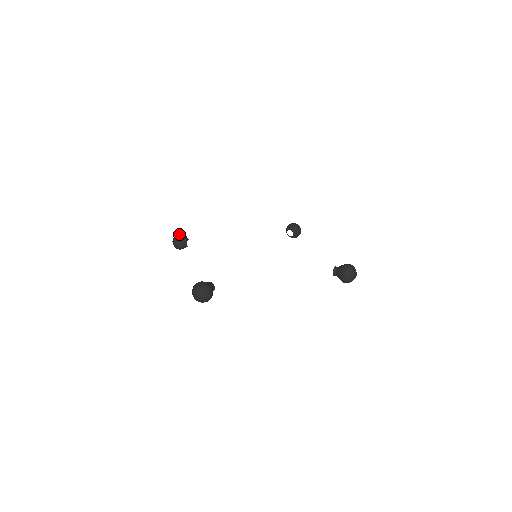
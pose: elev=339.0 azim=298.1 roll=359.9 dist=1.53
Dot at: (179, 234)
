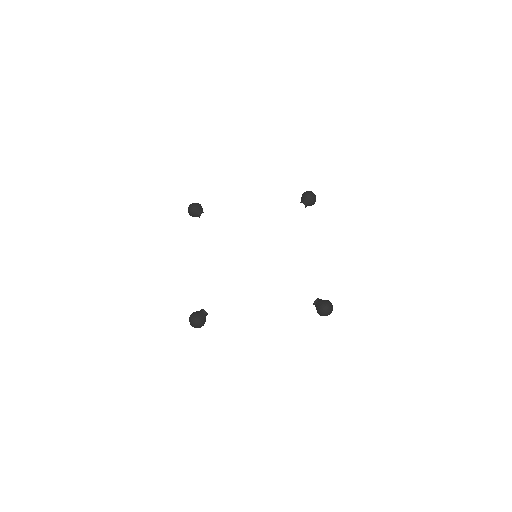
Dot at: (193, 207)
